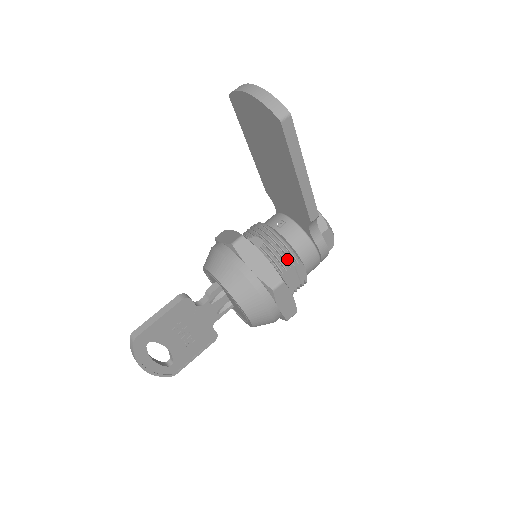
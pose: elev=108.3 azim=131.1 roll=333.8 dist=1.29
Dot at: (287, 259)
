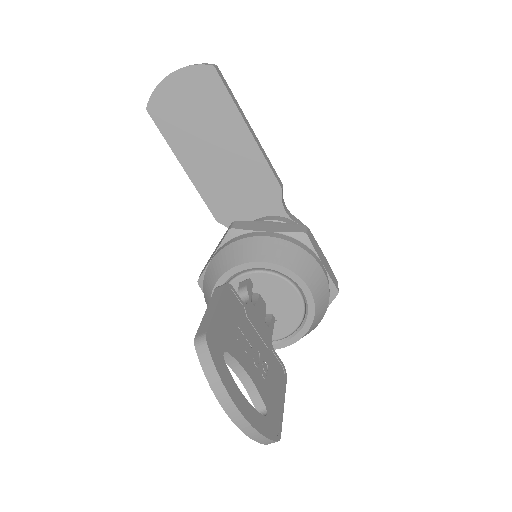
Dot at: occluded
